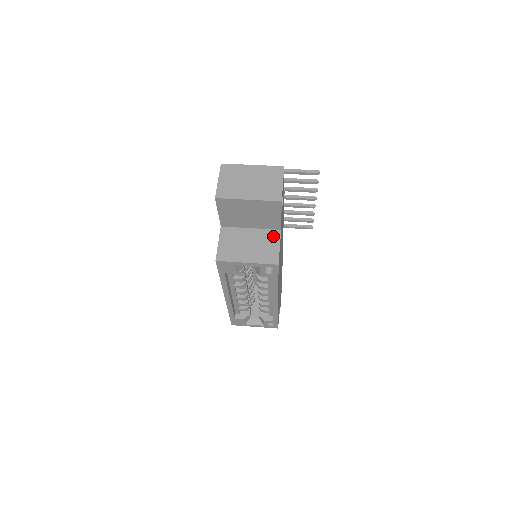
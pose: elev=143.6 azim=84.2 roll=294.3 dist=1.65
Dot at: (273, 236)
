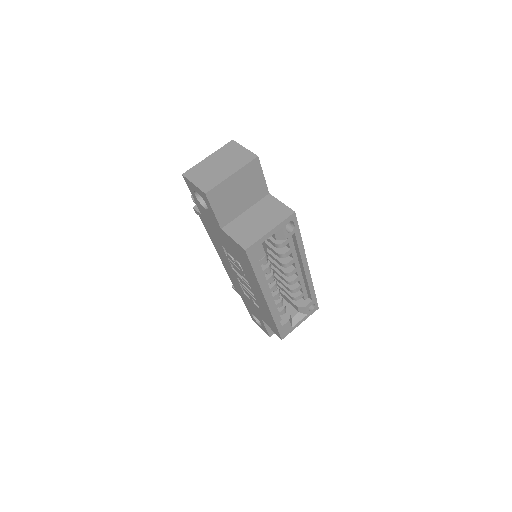
Dot at: (268, 201)
